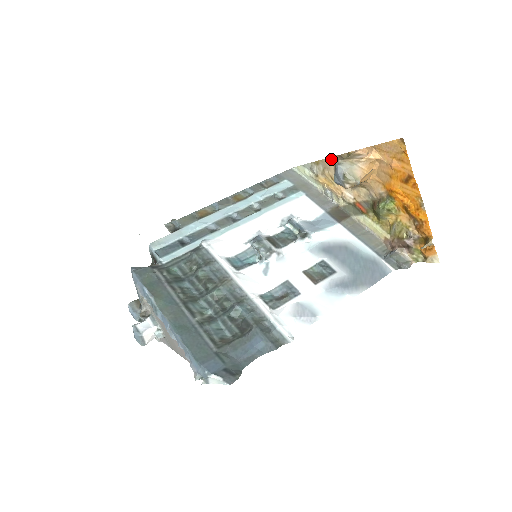
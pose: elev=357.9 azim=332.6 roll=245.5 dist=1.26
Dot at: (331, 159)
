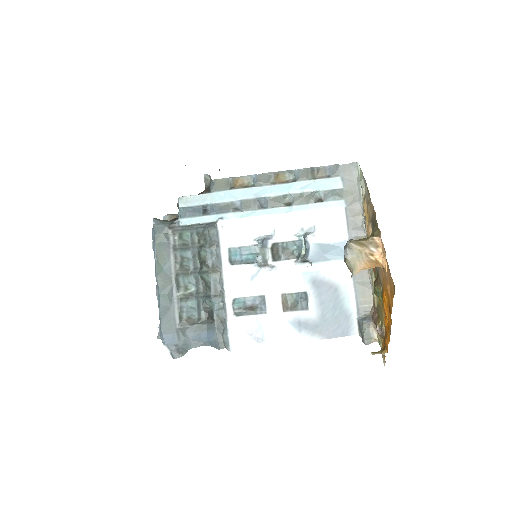
Dot at: (373, 207)
